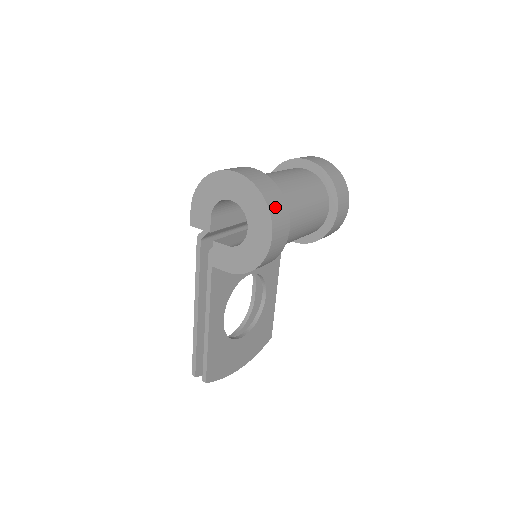
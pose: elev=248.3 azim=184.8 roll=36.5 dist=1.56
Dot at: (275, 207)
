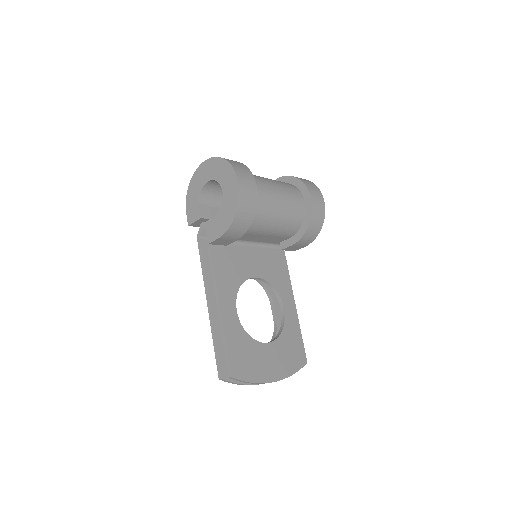
Dot at: (237, 166)
